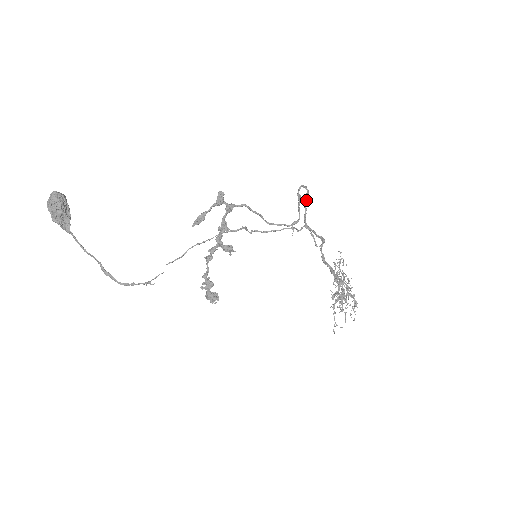
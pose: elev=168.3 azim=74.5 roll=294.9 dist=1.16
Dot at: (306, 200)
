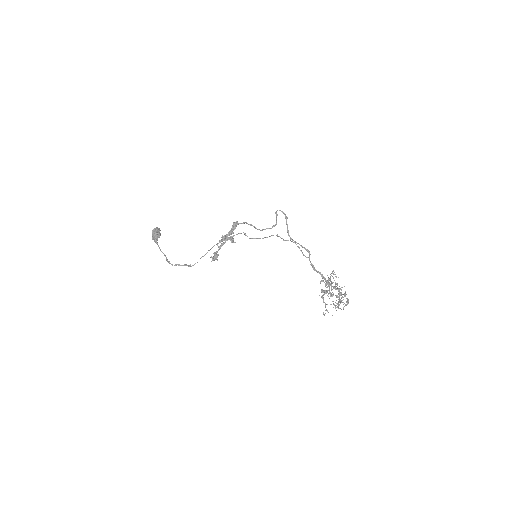
Dot at: occluded
